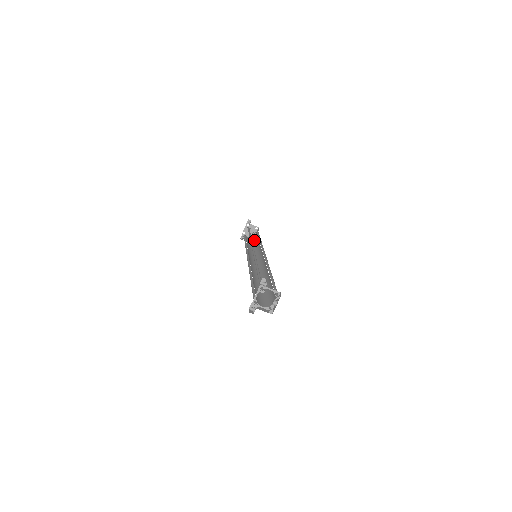
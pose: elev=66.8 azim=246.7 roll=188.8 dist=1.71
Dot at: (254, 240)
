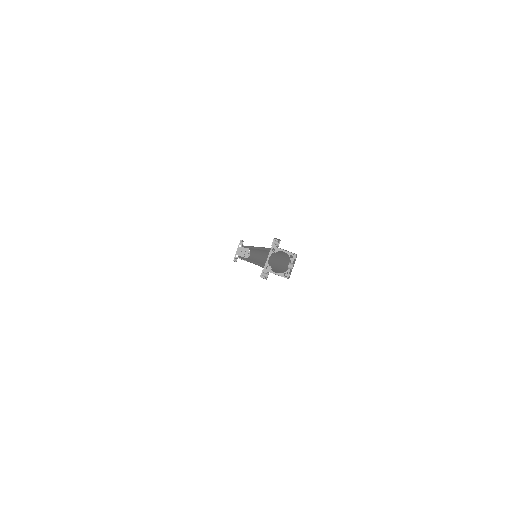
Dot at: (249, 258)
